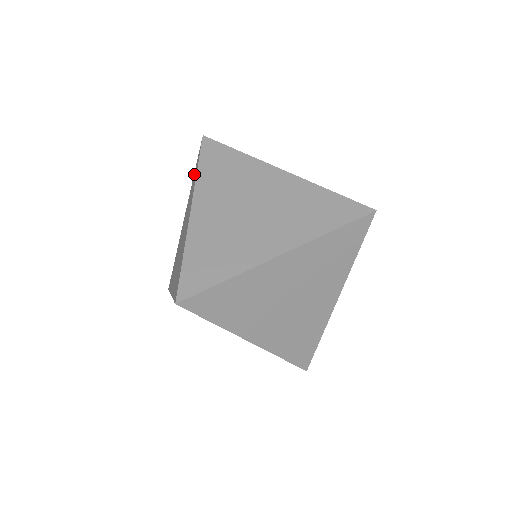
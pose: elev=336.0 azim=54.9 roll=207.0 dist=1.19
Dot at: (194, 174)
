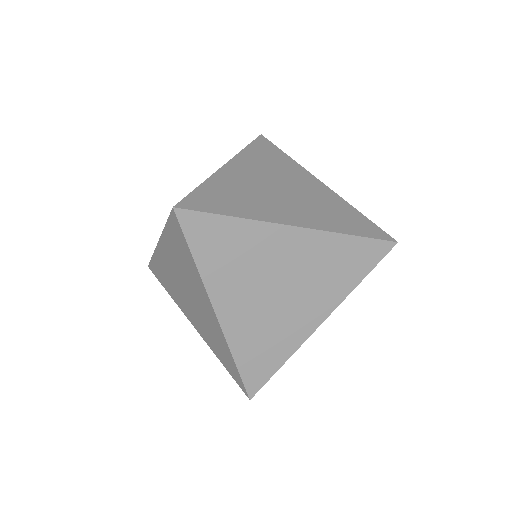
Dot at: occluded
